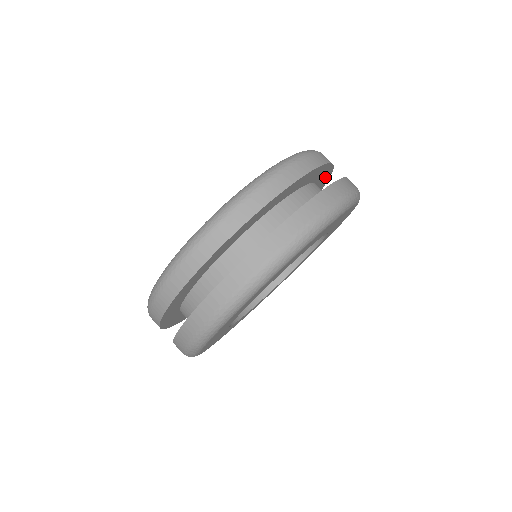
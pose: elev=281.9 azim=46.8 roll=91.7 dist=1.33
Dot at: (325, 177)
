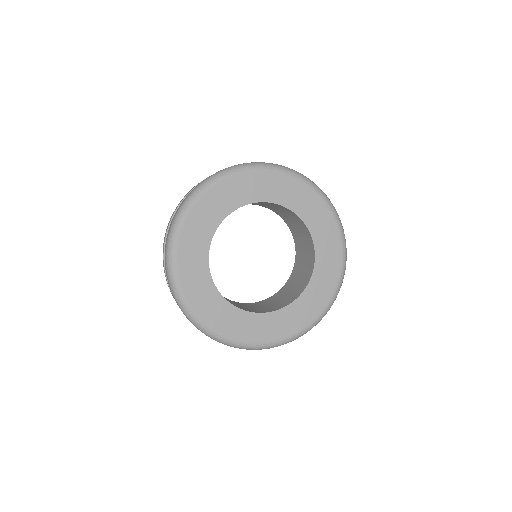
Dot at: occluded
